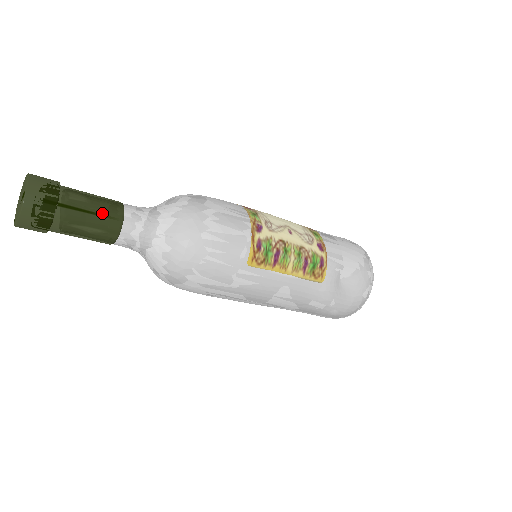
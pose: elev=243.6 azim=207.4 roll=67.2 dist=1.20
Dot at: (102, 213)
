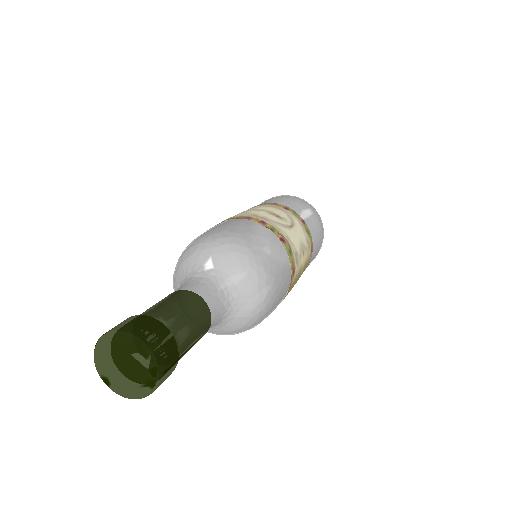
Dot at: (200, 337)
